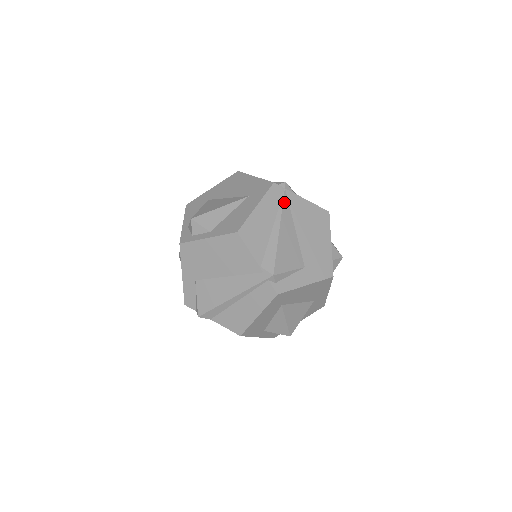
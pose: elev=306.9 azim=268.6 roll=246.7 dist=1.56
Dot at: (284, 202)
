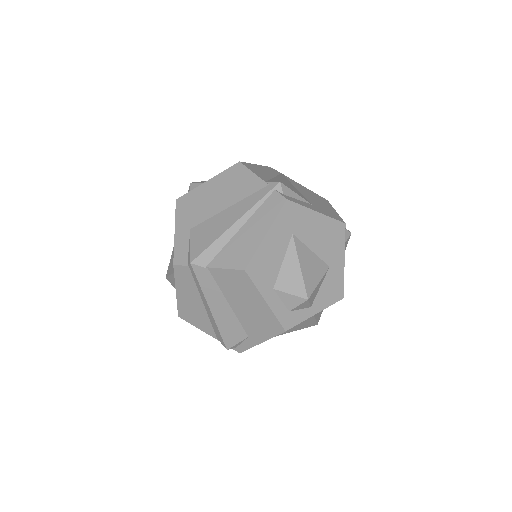
Dot at: (282, 175)
